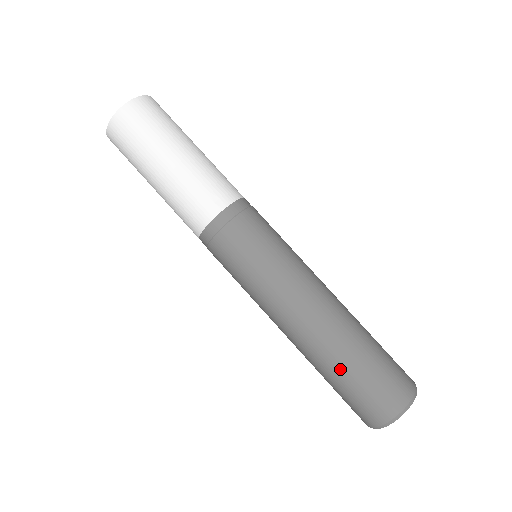
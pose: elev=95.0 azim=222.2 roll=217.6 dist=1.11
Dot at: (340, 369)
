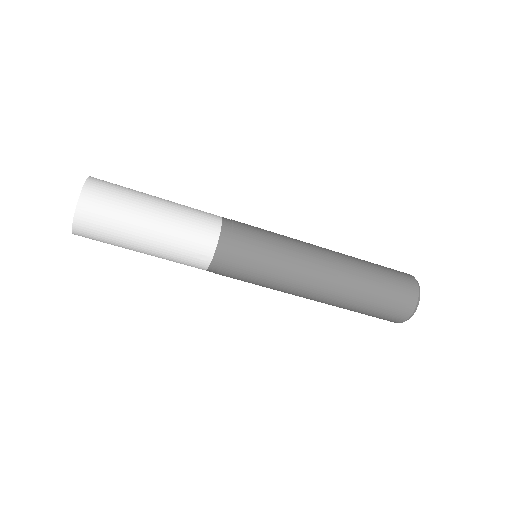
Dot at: (354, 311)
